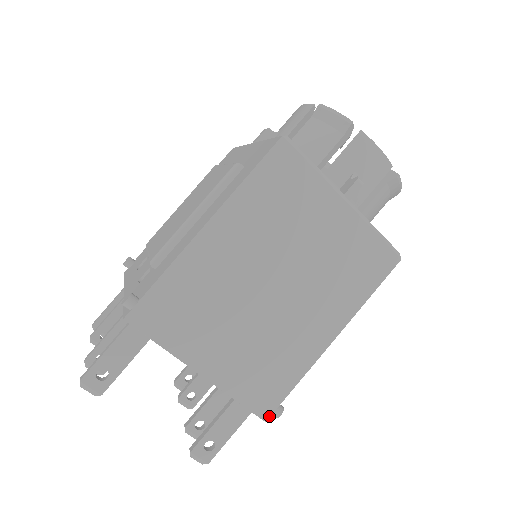
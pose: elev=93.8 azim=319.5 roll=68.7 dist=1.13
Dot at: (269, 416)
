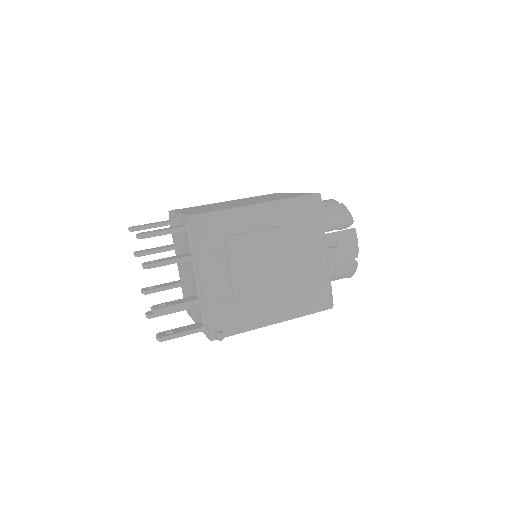
Dot at: (193, 215)
